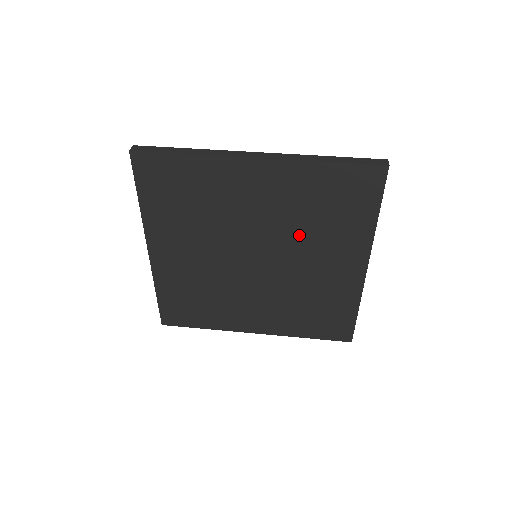
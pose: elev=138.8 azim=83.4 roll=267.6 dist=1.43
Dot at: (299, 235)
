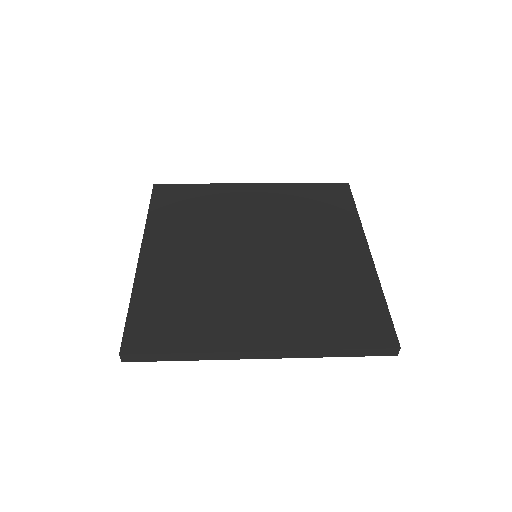
Dot at: (295, 228)
